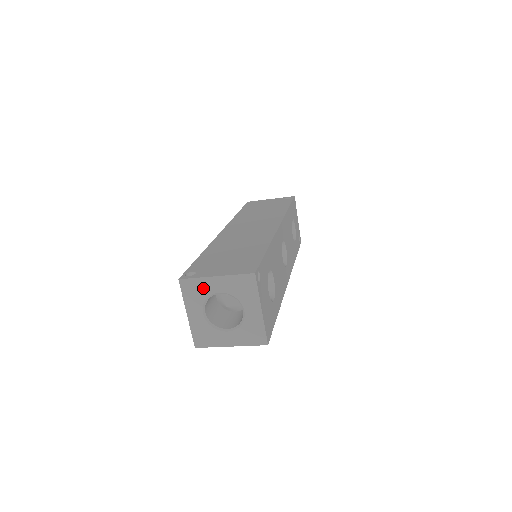
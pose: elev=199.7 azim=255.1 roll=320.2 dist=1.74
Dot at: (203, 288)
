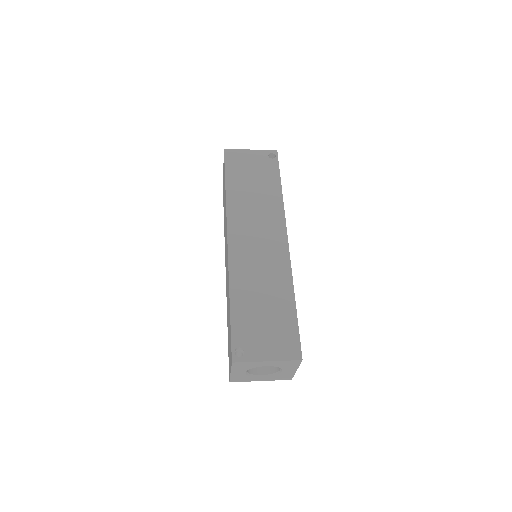
Dot at: (253, 365)
